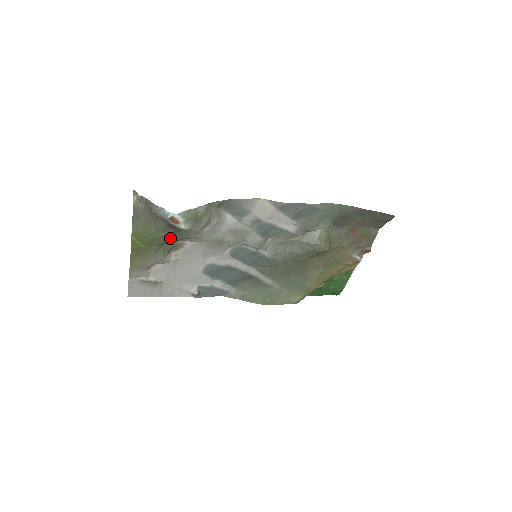
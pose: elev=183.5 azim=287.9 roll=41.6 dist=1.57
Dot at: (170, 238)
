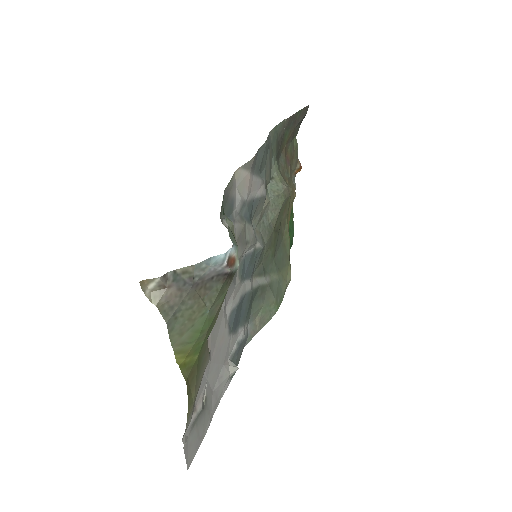
Dot at: (221, 305)
